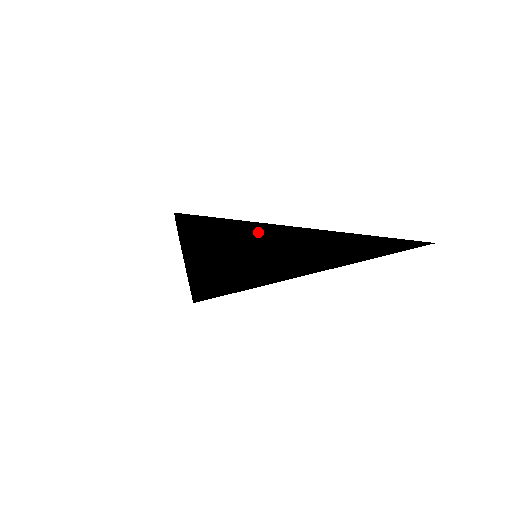
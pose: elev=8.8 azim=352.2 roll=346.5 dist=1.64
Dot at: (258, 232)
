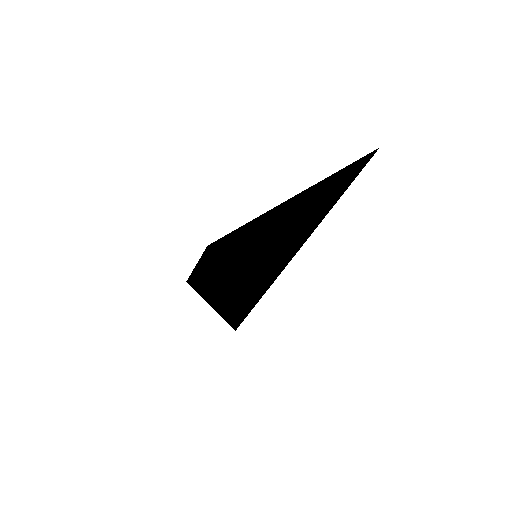
Dot at: (244, 228)
